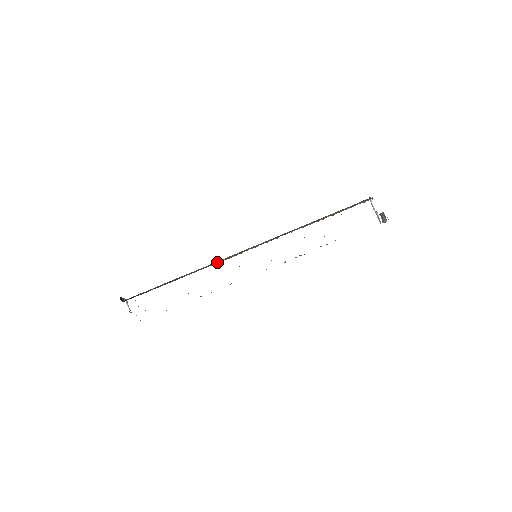
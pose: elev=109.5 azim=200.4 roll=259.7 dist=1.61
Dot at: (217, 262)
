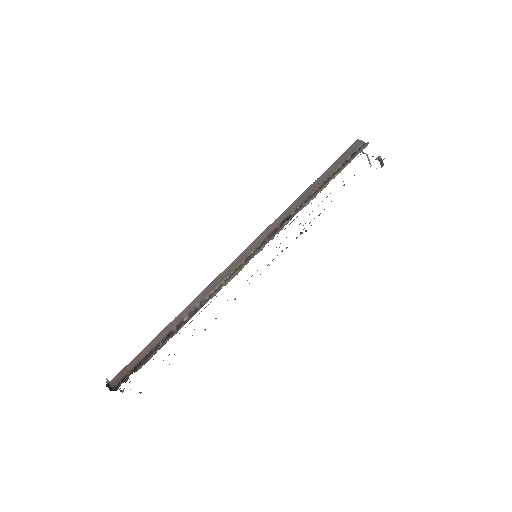
Dot at: (221, 287)
